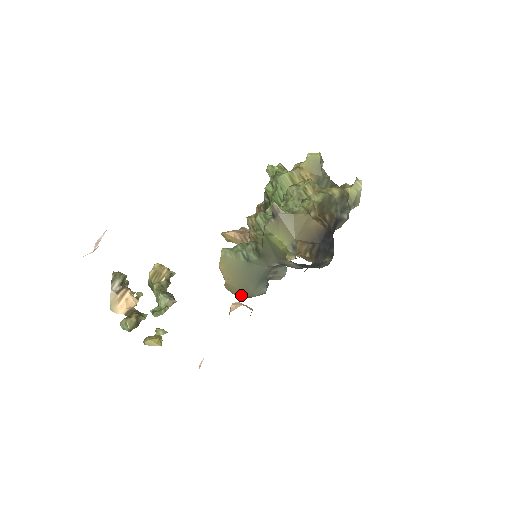
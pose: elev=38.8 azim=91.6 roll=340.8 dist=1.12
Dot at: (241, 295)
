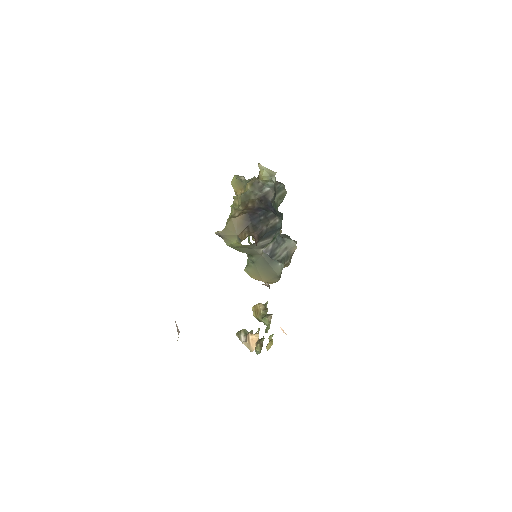
Dot at: (276, 279)
